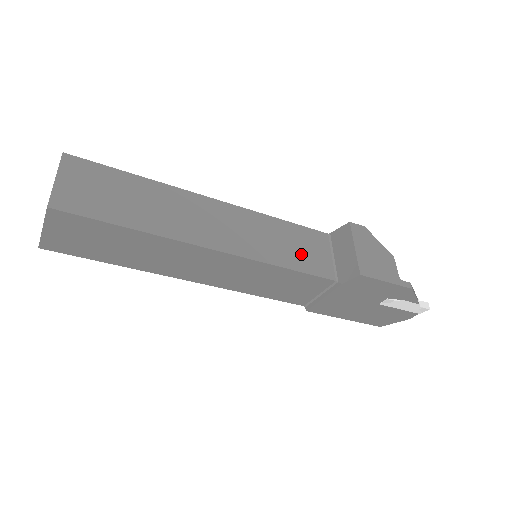
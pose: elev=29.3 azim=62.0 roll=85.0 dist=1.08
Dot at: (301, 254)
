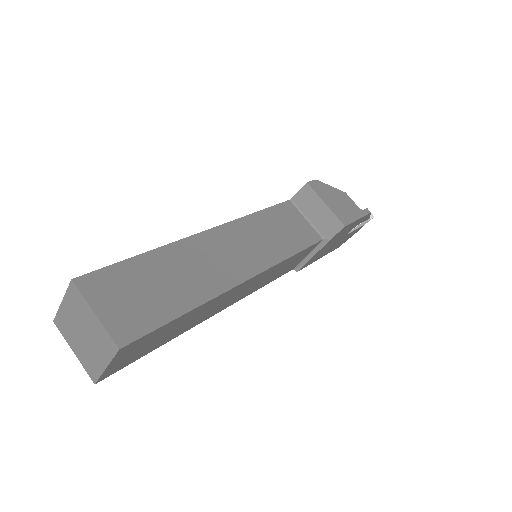
Dot at: (291, 234)
